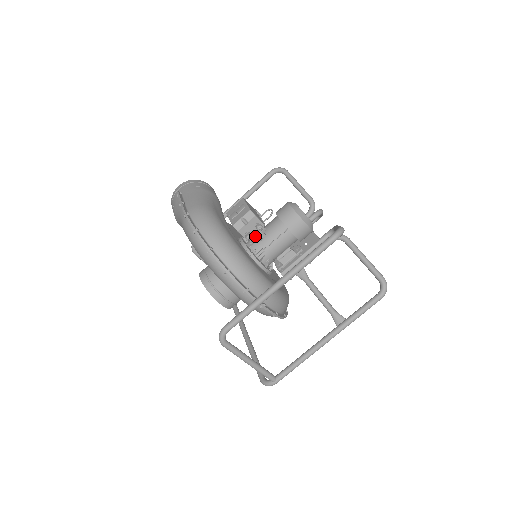
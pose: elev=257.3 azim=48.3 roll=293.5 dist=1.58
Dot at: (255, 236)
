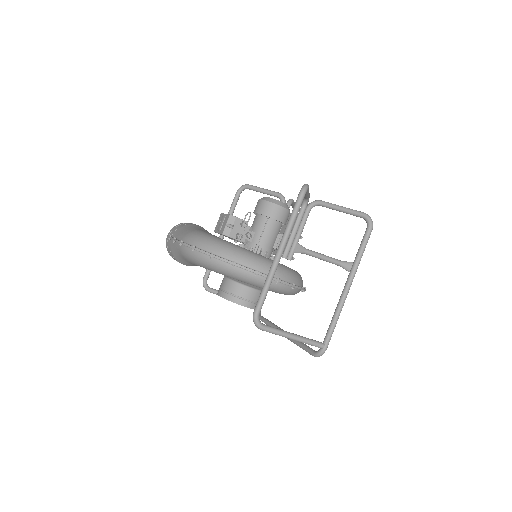
Dot at: (245, 236)
